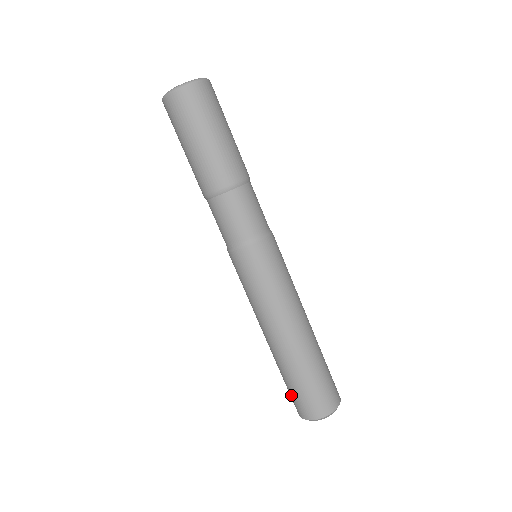
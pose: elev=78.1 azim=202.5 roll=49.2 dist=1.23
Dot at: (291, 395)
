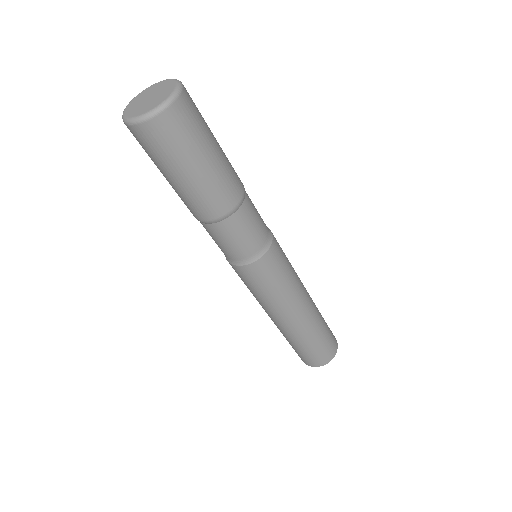
Dot at: occluded
